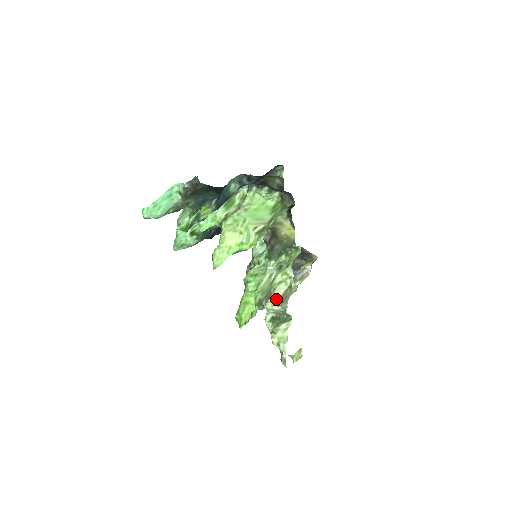
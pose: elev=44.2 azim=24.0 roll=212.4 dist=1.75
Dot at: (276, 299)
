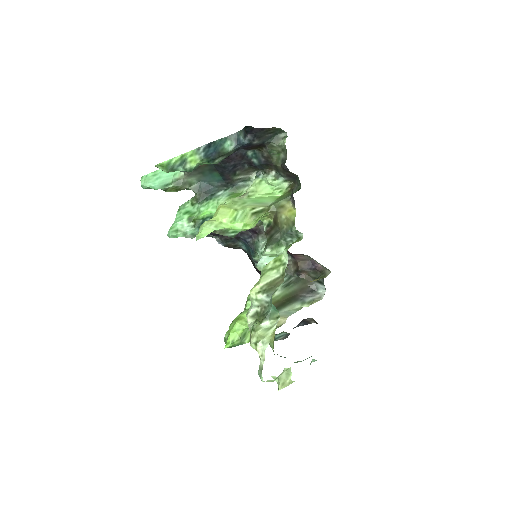
Dot at: (262, 284)
